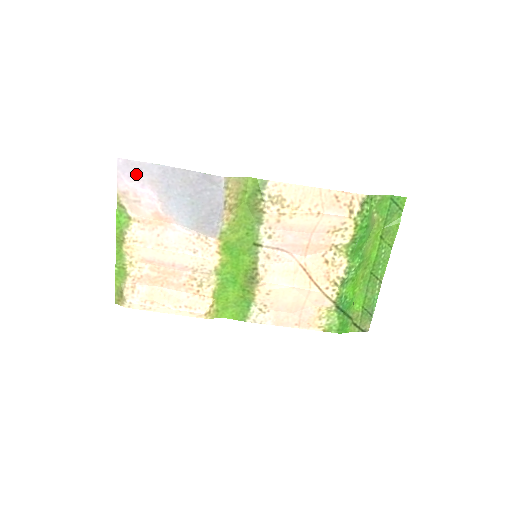
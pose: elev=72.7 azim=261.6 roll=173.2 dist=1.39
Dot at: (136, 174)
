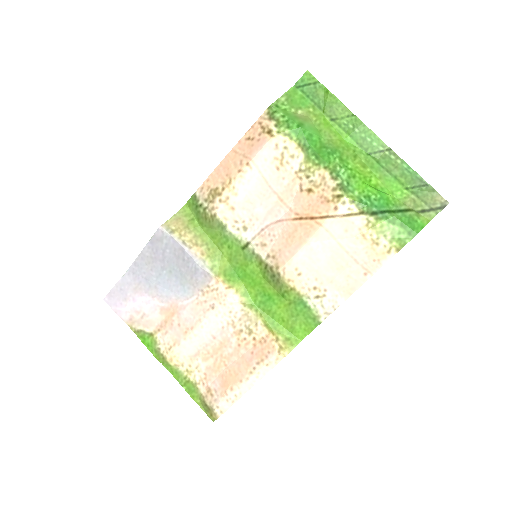
Dot at: (122, 297)
